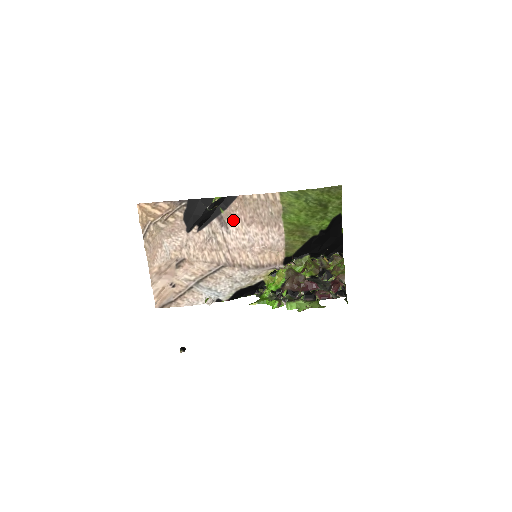
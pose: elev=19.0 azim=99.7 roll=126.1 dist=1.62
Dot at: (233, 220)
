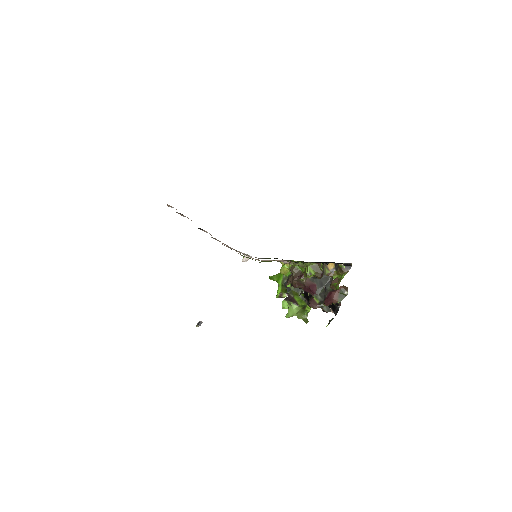
Dot at: occluded
